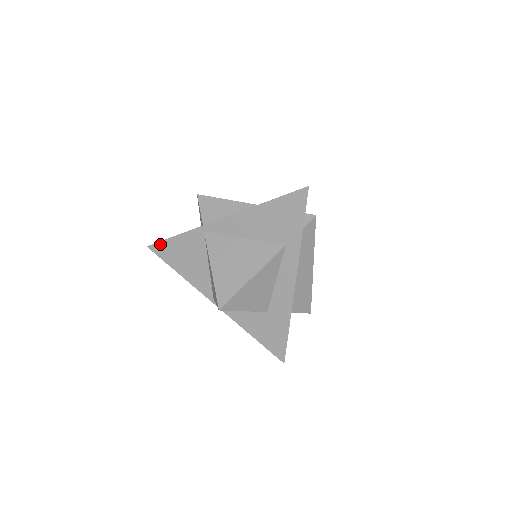
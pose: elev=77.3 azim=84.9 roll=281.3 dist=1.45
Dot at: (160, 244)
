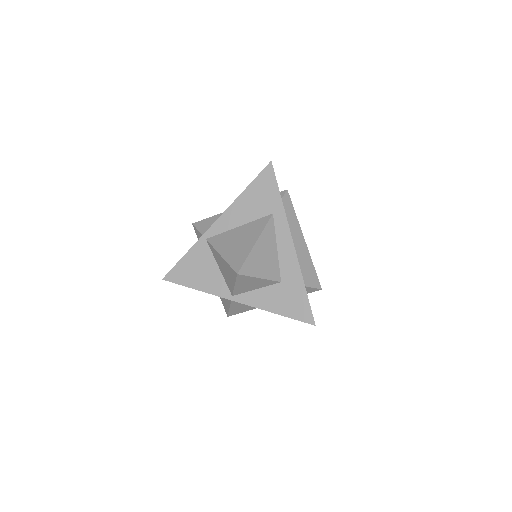
Dot at: (173, 271)
